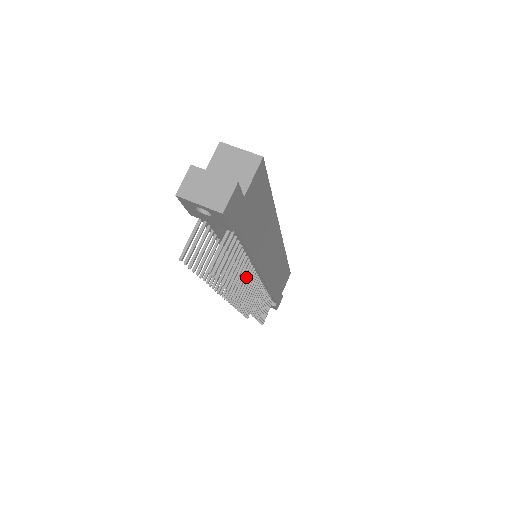
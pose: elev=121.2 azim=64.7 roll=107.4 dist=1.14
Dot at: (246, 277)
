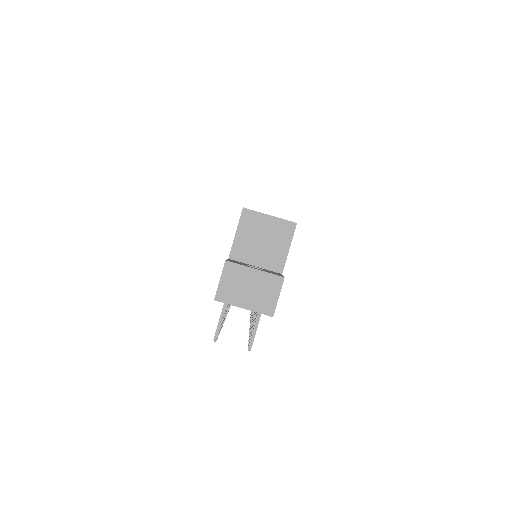
Dot at: occluded
